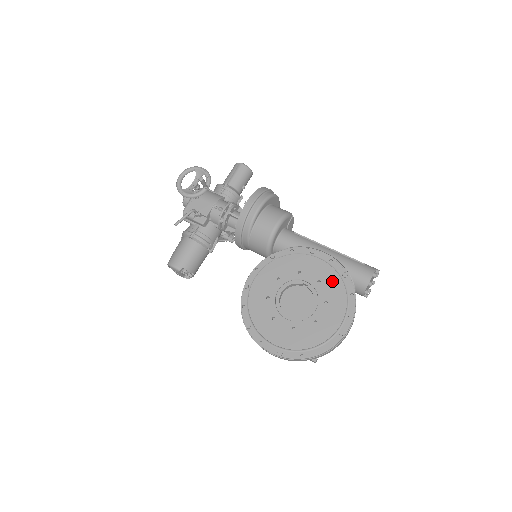
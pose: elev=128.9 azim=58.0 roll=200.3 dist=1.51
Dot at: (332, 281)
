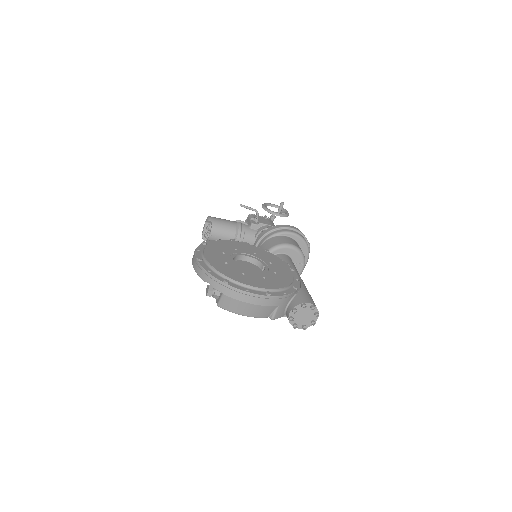
Dot at: (283, 279)
